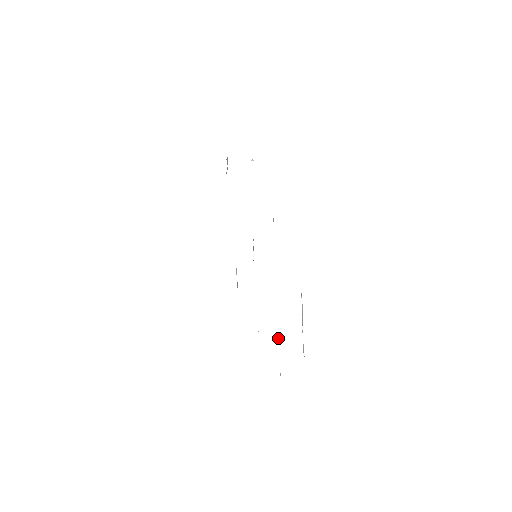
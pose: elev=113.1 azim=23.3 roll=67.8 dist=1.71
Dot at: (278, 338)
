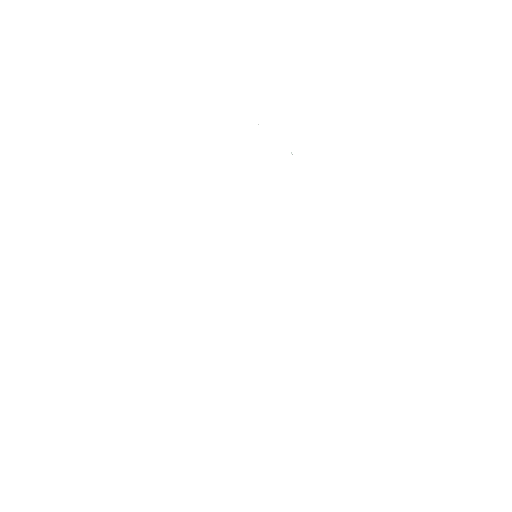
Dot at: occluded
